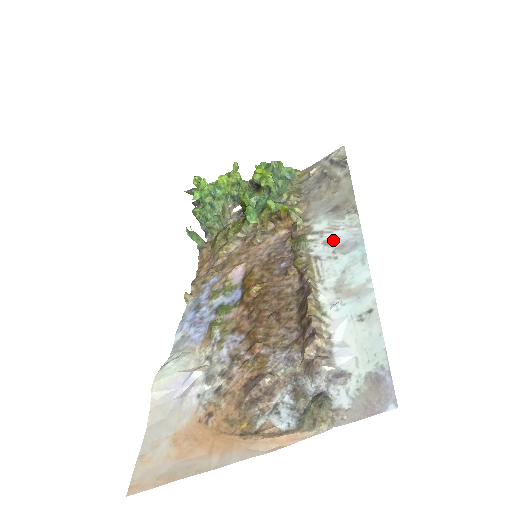
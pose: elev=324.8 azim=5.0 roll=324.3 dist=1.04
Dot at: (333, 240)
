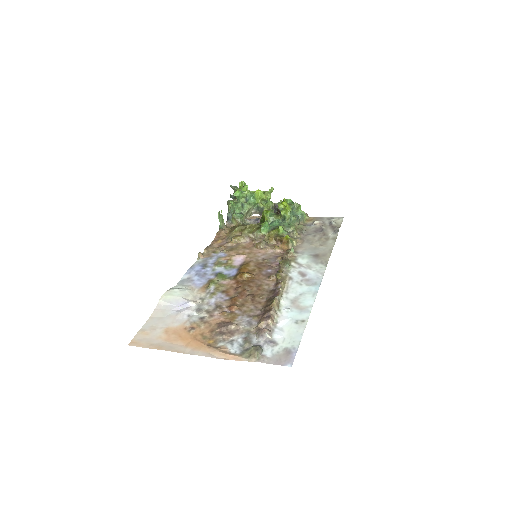
Dot at: (305, 274)
